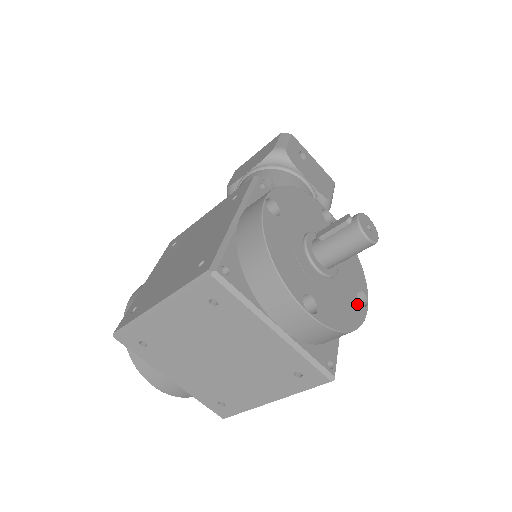
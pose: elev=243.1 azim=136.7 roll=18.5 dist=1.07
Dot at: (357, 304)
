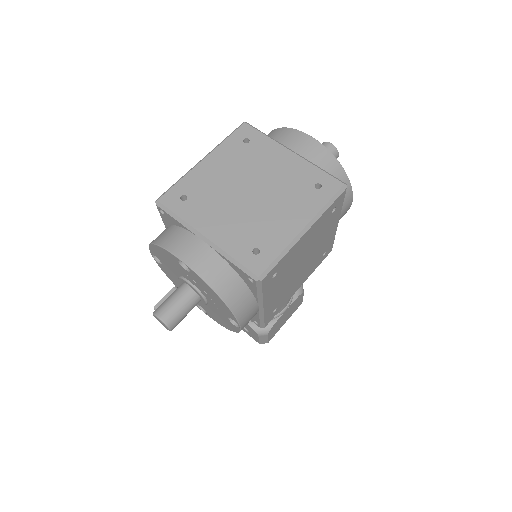
Dot at: occluded
